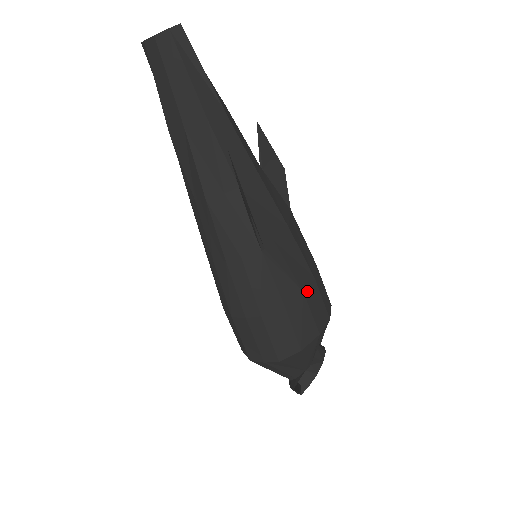
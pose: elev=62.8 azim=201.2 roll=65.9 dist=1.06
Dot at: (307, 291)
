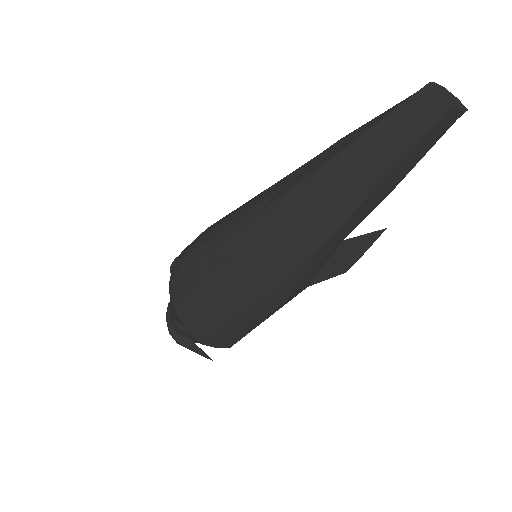
Dot at: occluded
